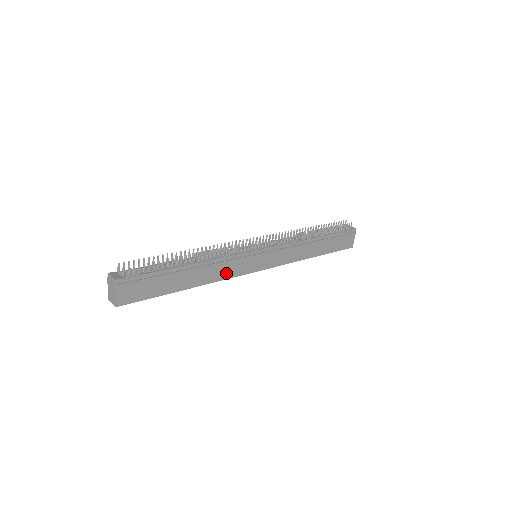
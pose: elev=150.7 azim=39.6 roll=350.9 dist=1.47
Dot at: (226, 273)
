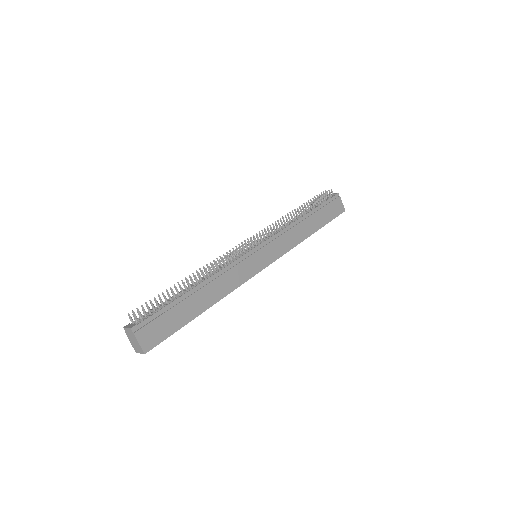
Dot at: (235, 282)
